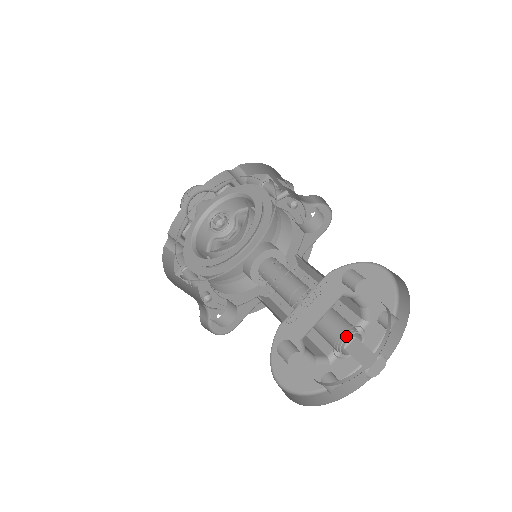
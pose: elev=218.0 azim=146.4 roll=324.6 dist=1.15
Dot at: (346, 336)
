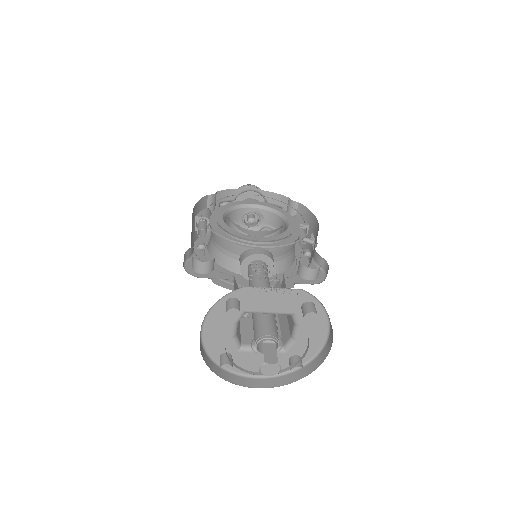
Dot at: (271, 337)
